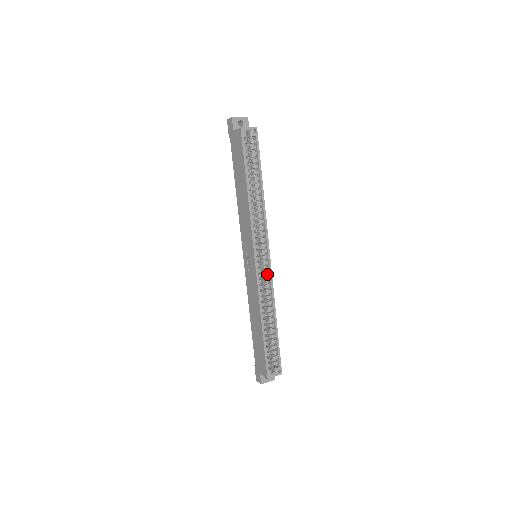
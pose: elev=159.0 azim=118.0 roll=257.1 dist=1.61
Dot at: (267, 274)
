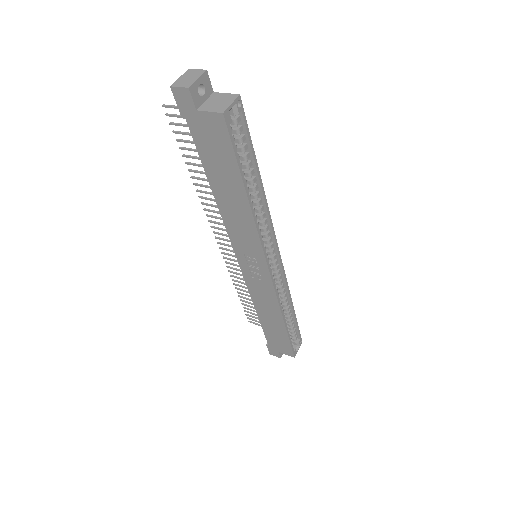
Dot at: (279, 273)
